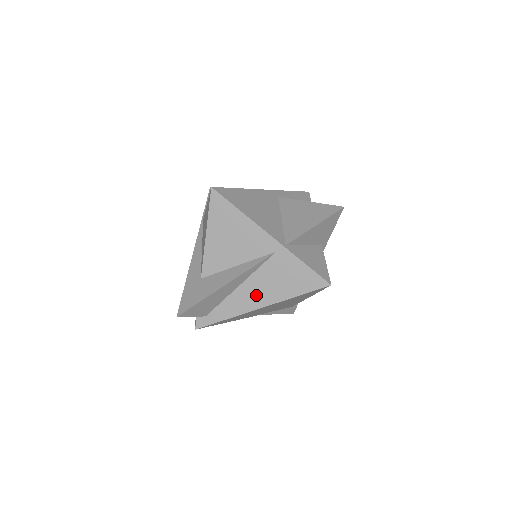
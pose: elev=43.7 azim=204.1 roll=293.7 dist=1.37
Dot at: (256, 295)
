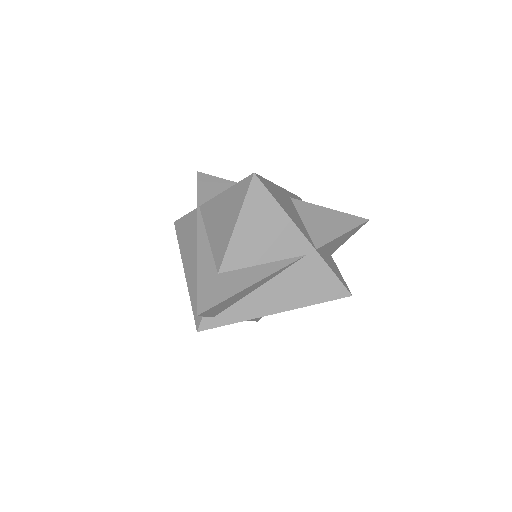
Dot at: (276, 298)
